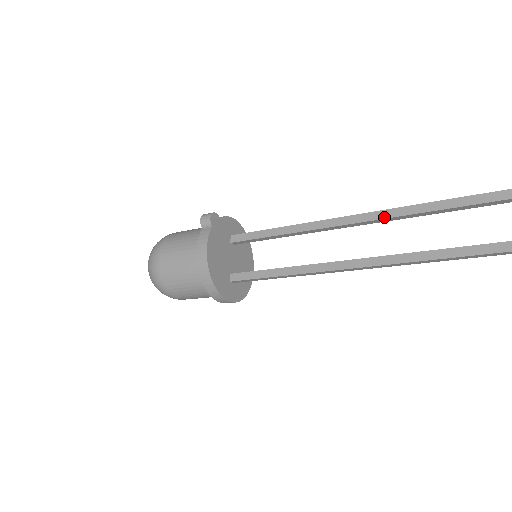
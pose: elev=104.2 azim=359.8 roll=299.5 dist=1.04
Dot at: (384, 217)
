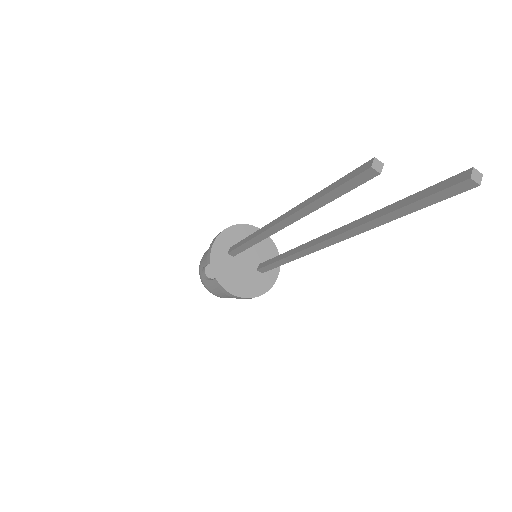
Dot at: (297, 219)
